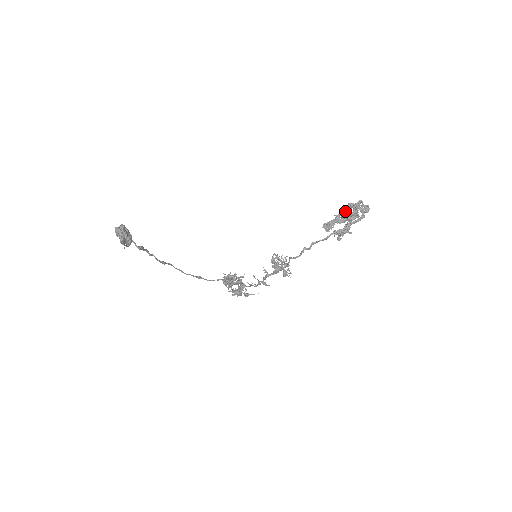
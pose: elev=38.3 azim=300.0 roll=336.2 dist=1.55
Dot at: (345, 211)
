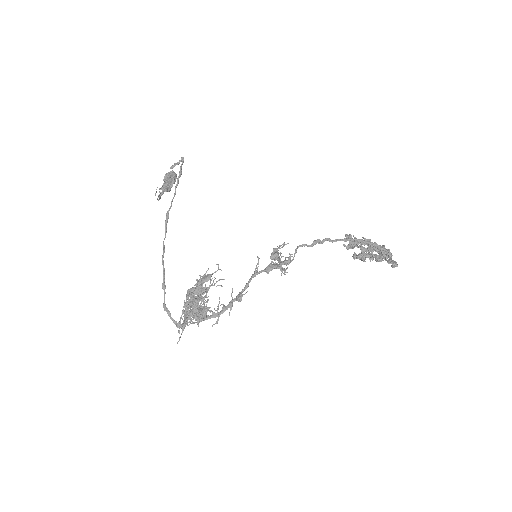
Dot at: occluded
